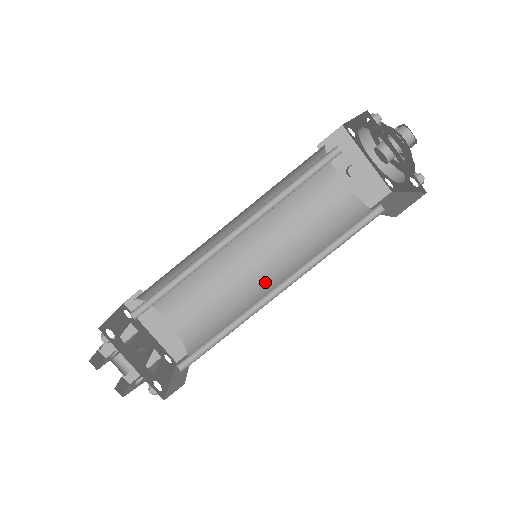
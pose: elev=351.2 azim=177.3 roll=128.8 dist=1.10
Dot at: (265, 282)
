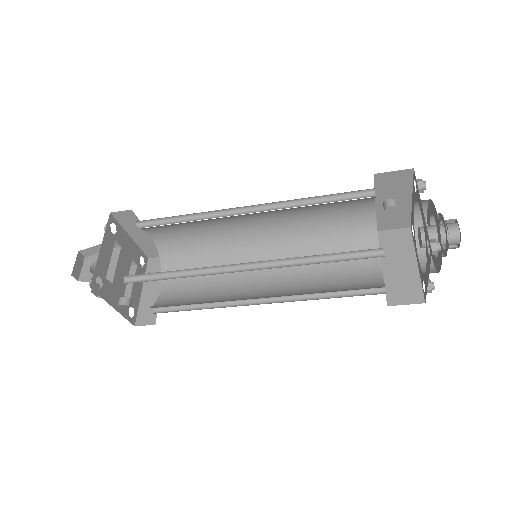
Dot at: (254, 252)
